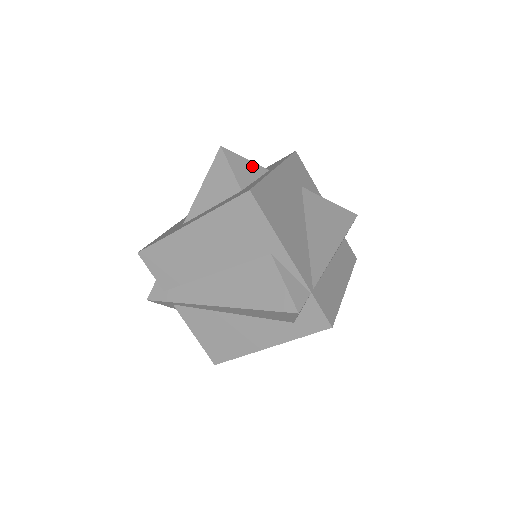
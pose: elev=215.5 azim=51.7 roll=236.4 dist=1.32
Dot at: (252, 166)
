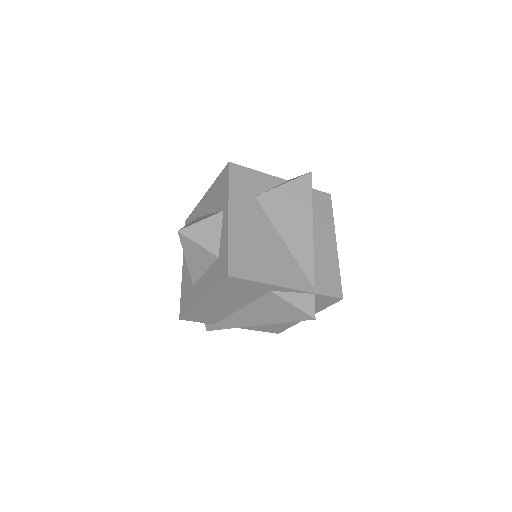
Dot at: (210, 223)
